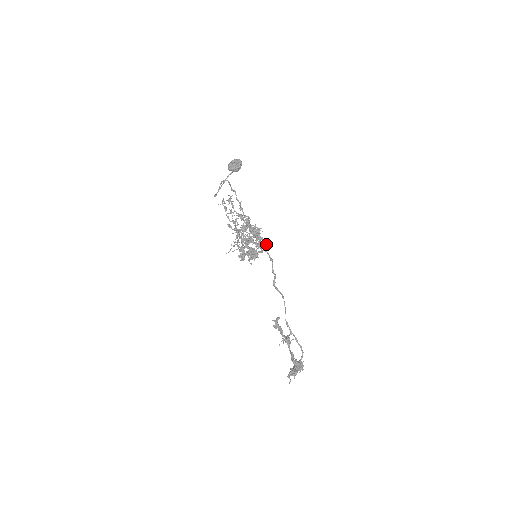
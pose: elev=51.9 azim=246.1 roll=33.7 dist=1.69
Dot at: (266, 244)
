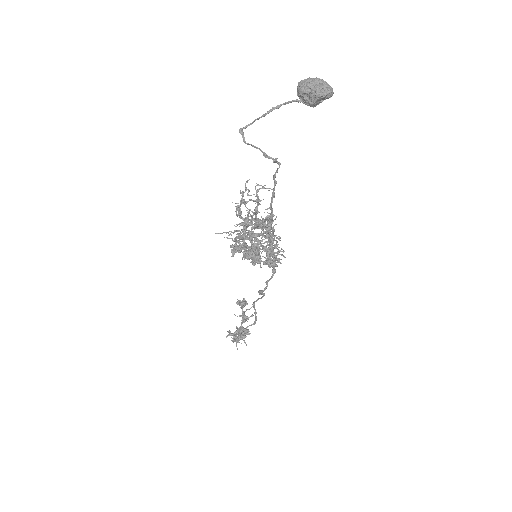
Dot at: (279, 252)
